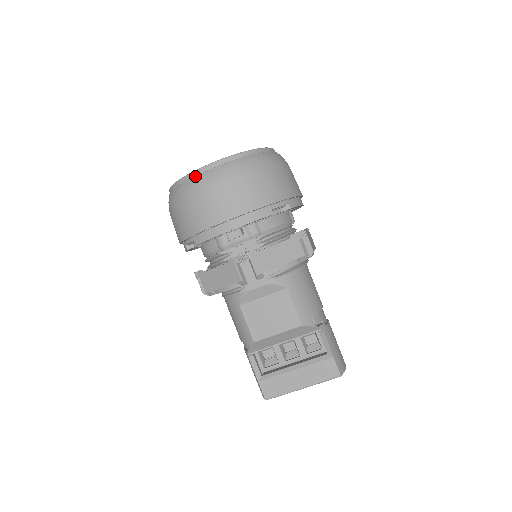
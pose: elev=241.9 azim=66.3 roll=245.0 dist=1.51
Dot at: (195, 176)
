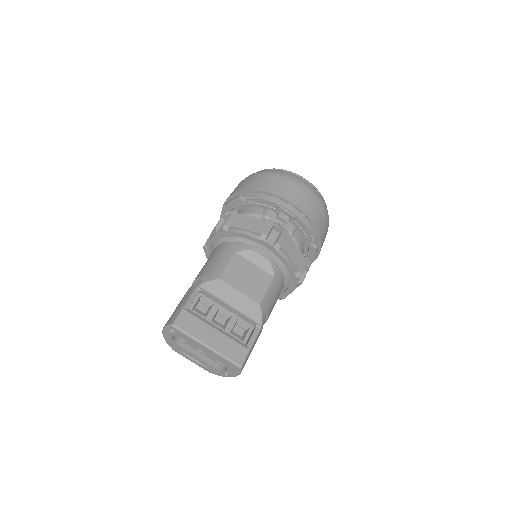
Dot at: (295, 175)
